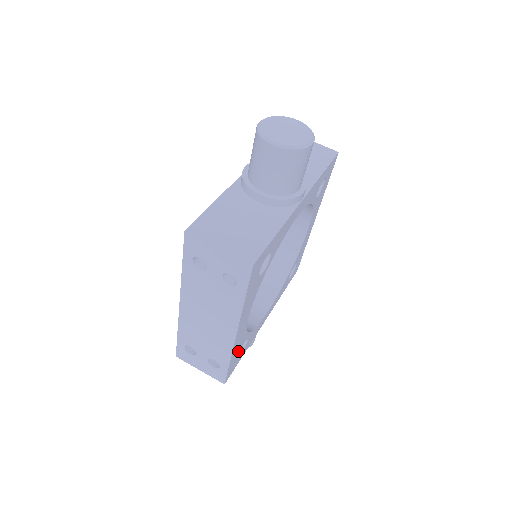
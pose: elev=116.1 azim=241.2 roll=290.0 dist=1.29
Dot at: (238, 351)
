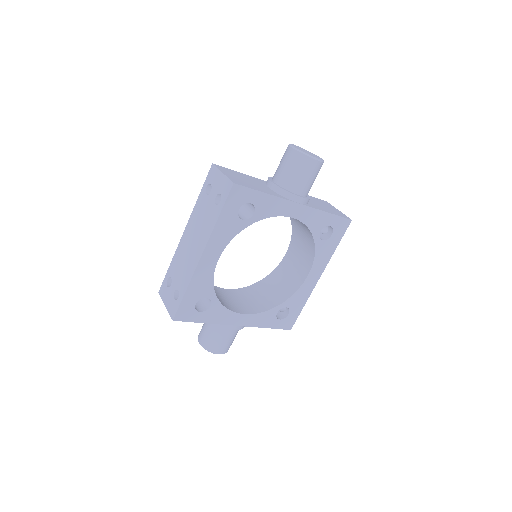
Dot at: (198, 296)
